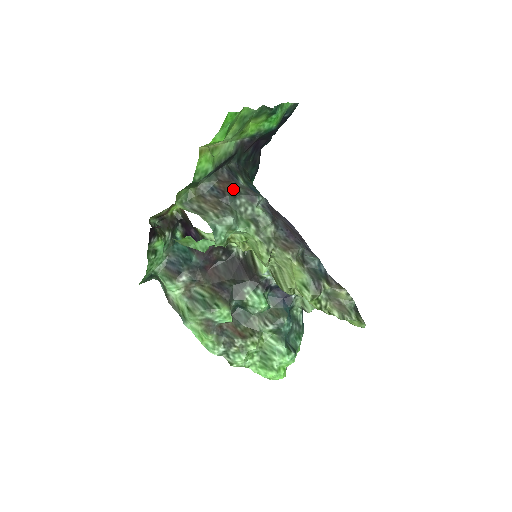
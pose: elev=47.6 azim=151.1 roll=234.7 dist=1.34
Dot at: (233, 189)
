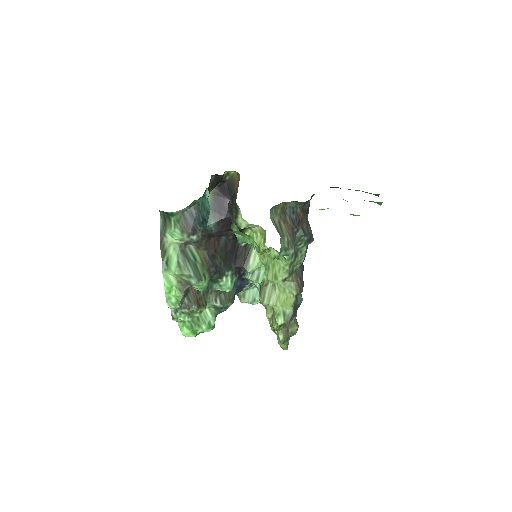
Dot at: (306, 224)
